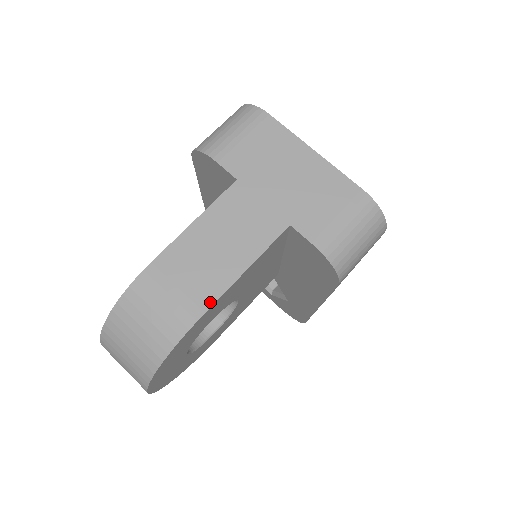
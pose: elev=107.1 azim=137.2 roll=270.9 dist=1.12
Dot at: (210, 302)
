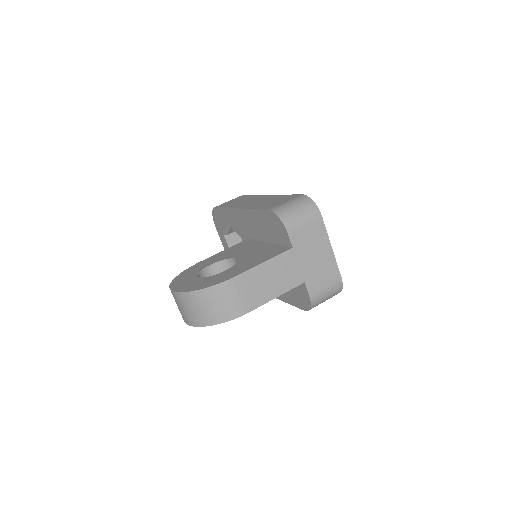
Dot at: (255, 307)
